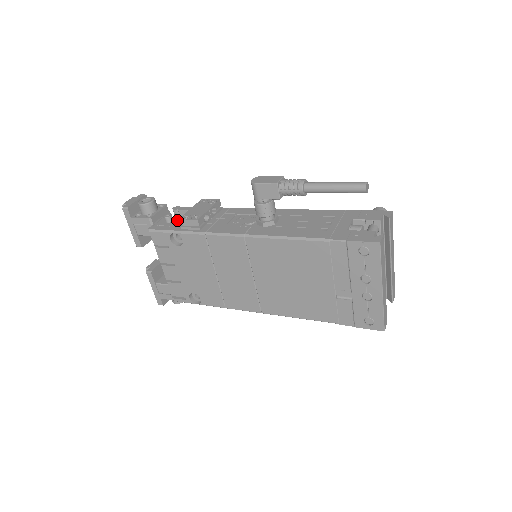
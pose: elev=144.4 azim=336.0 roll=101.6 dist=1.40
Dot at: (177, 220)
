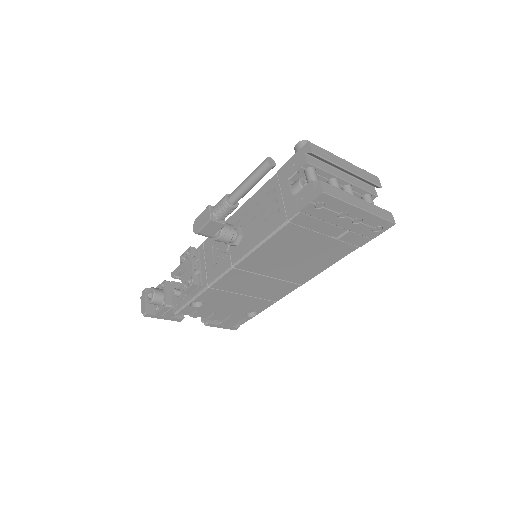
Dot at: occluded
